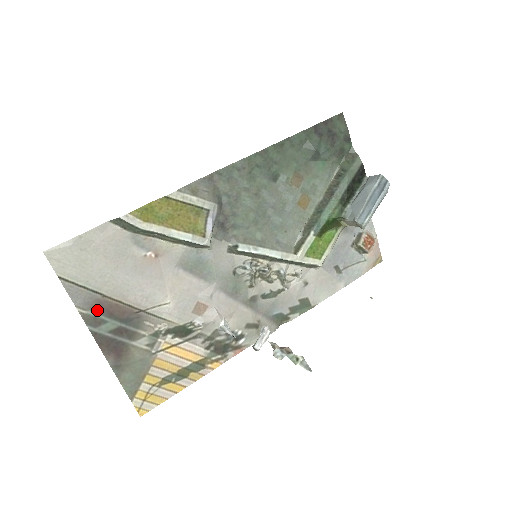
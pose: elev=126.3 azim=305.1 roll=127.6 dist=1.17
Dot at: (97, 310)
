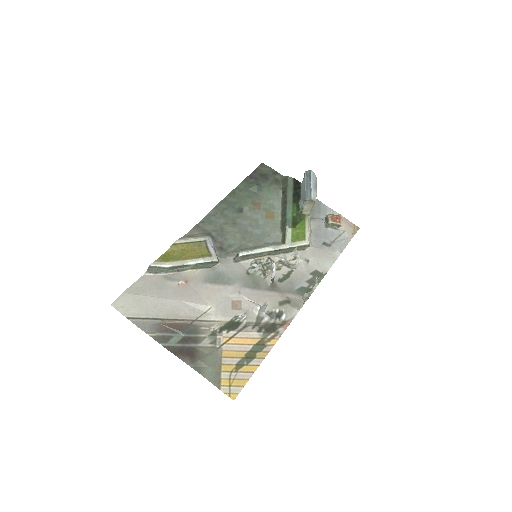
Dot at: (162, 331)
